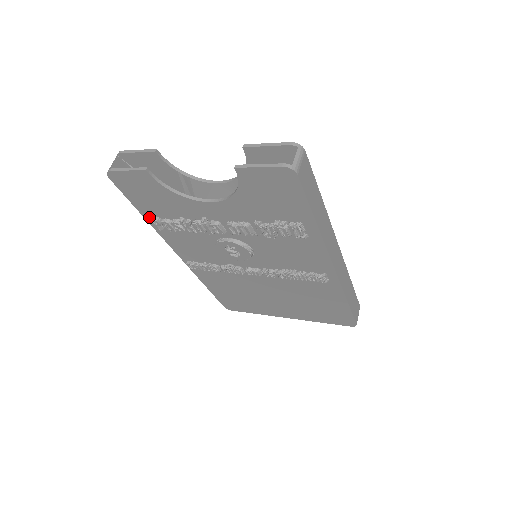
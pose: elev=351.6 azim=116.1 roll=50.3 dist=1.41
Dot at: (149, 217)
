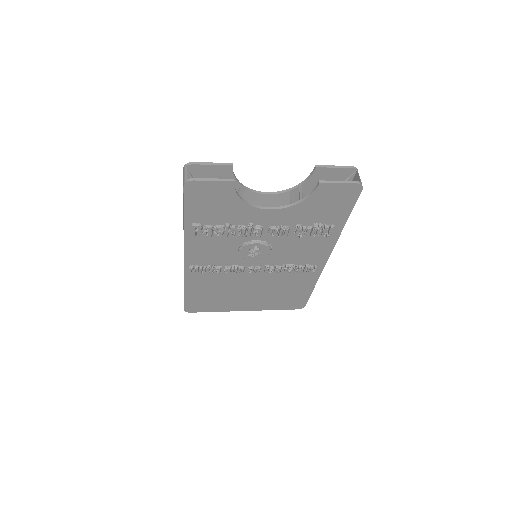
Dot at: (190, 224)
